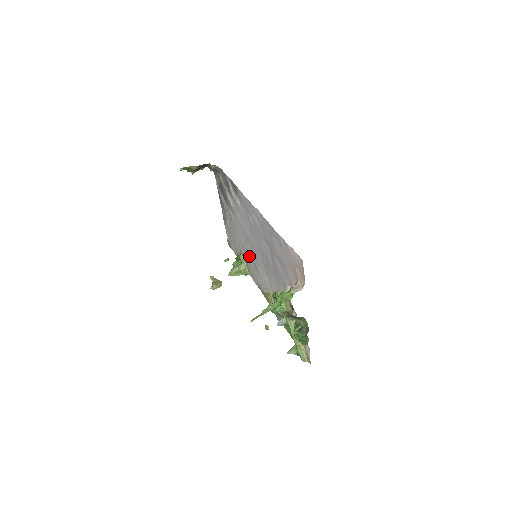
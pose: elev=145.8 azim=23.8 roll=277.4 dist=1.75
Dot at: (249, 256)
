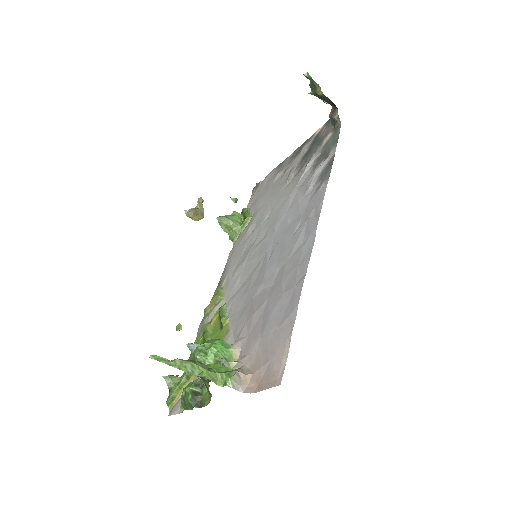
Dot at: (253, 236)
